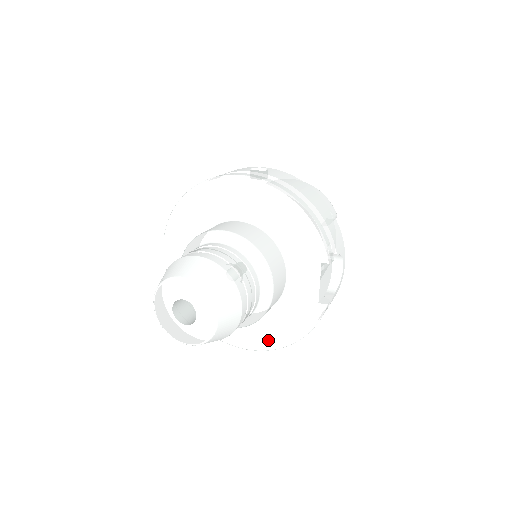
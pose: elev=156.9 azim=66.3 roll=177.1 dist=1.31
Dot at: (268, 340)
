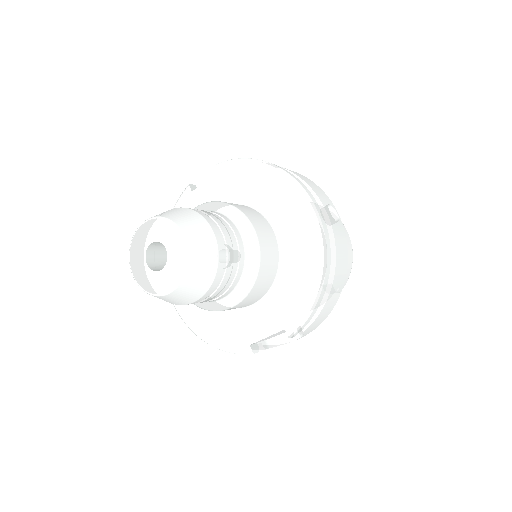
Dot at: (192, 316)
